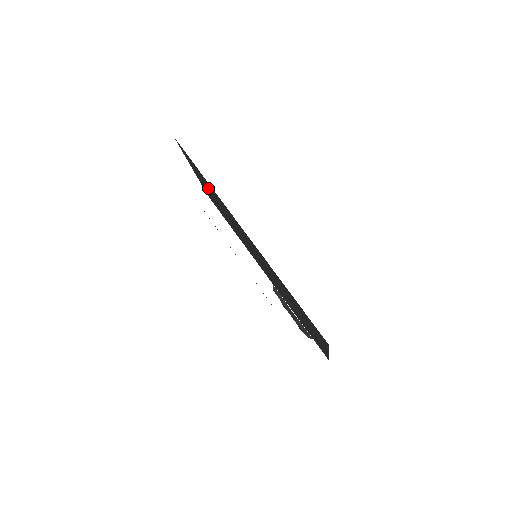
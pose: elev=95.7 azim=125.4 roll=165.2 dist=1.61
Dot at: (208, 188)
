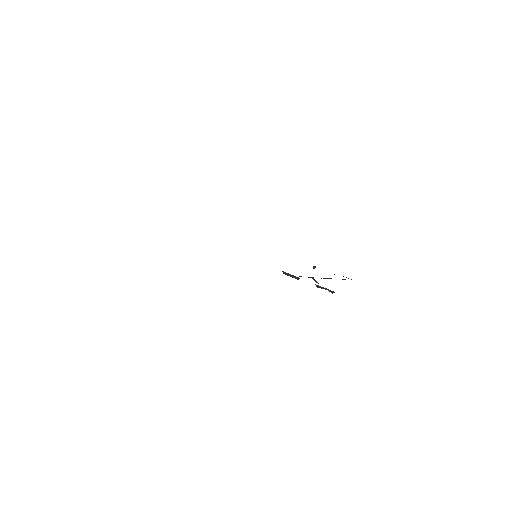
Dot at: occluded
